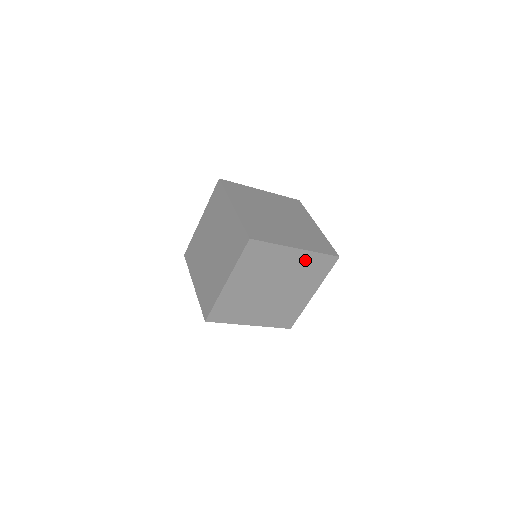
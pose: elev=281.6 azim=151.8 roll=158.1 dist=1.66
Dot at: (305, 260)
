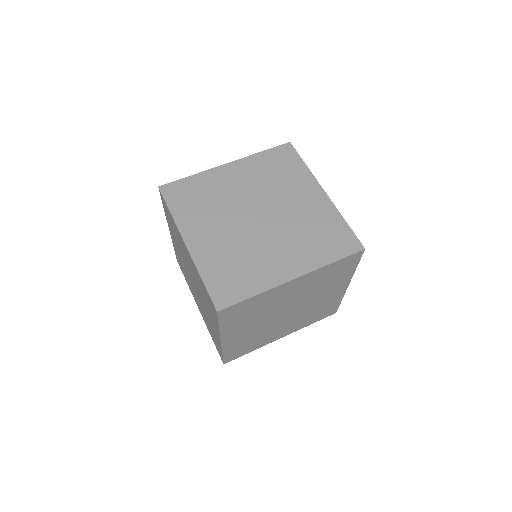
Dot at: (314, 277)
